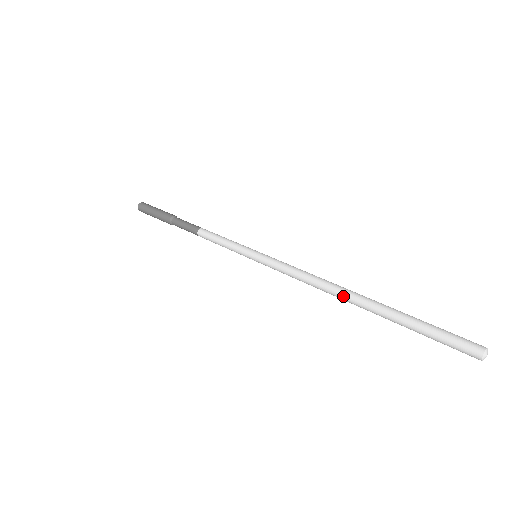
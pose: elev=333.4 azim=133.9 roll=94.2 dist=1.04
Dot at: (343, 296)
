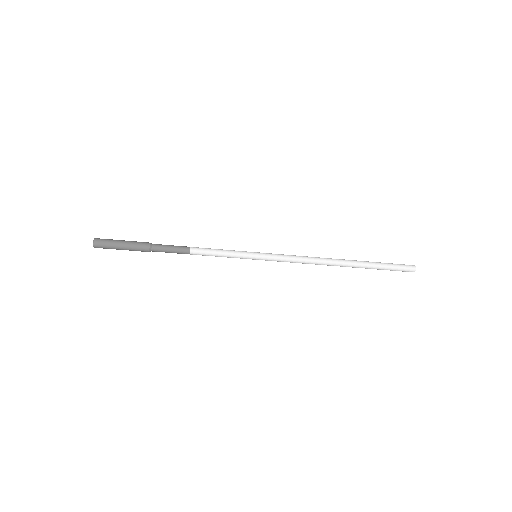
Dot at: (336, 263)
